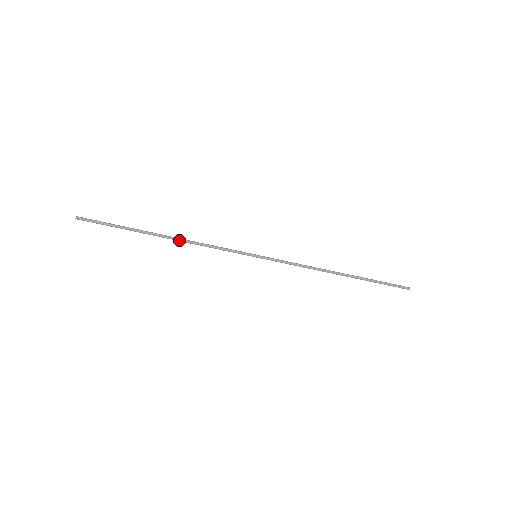
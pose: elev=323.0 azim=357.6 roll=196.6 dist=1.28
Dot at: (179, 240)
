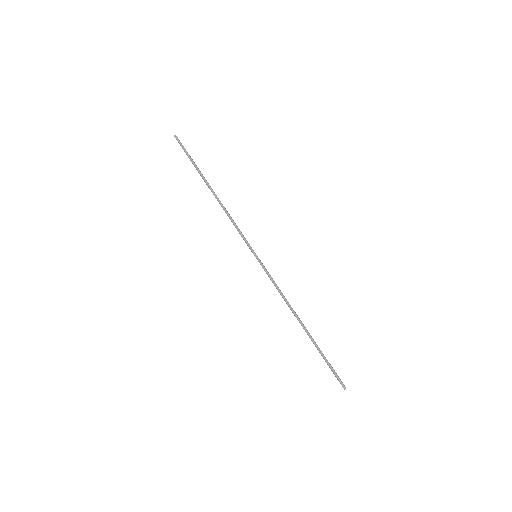
Dot at: (218, 201)
